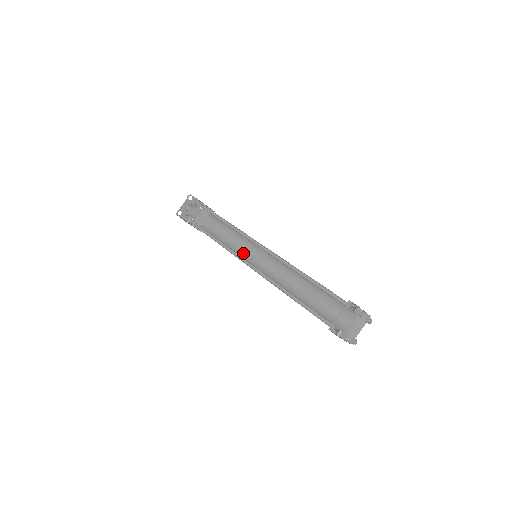
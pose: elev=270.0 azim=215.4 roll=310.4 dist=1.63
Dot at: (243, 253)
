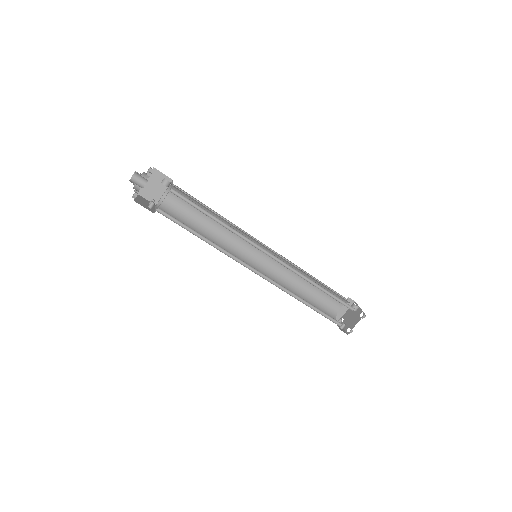
Dot at: (230, 243)
